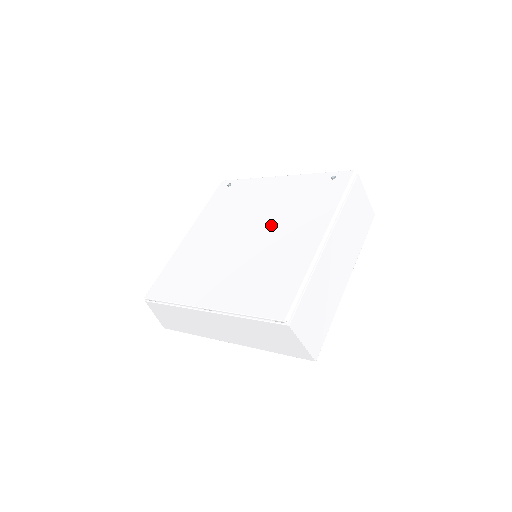
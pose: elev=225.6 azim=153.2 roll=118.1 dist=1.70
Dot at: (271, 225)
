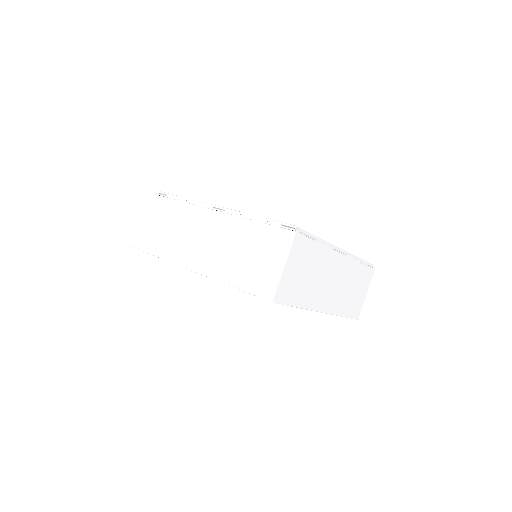
Dot at: occluded
